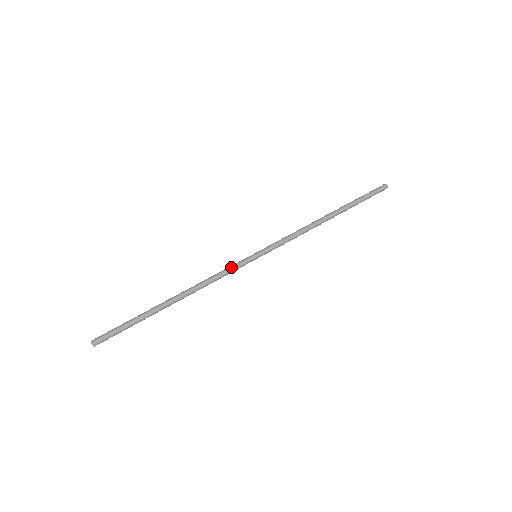
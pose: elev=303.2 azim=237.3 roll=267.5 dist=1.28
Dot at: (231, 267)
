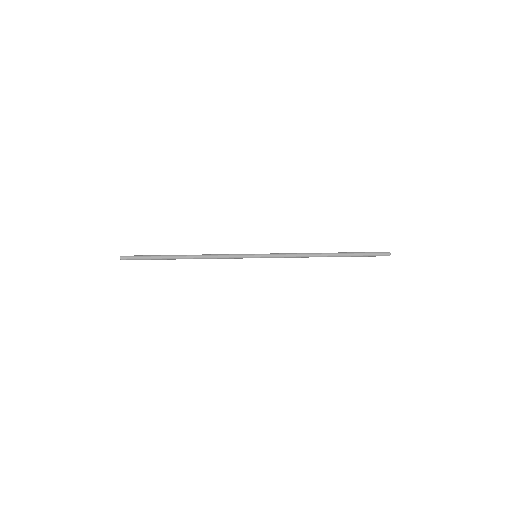
Dot at: (234, 254)
